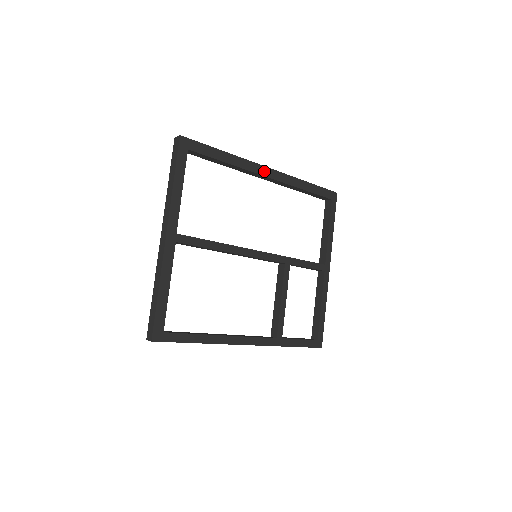
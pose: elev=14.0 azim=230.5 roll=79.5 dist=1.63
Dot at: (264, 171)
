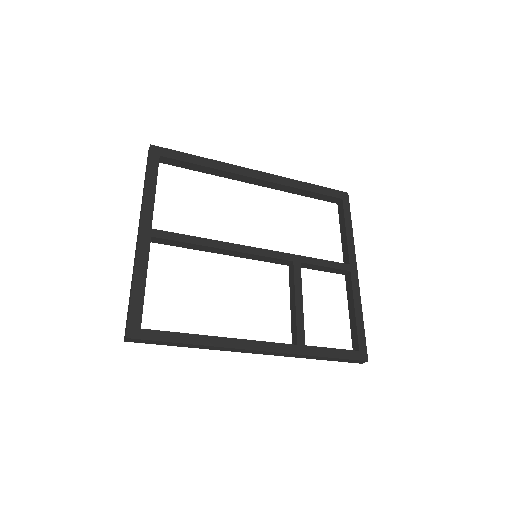
Dot at: (251, 173)
